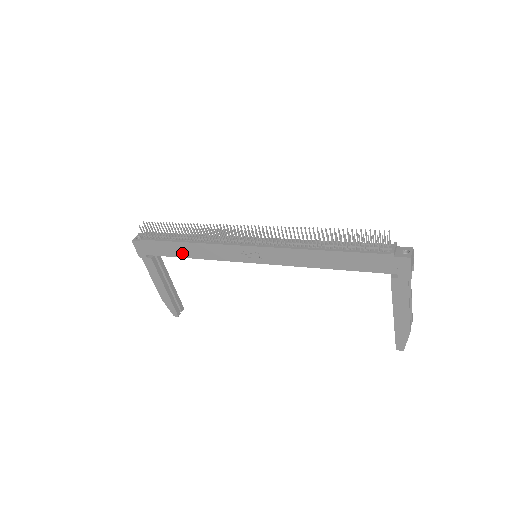
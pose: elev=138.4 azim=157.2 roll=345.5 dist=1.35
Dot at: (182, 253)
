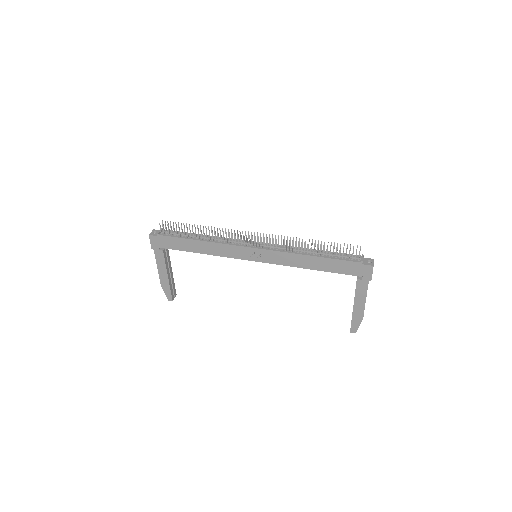
Dot at: (194, 249)
